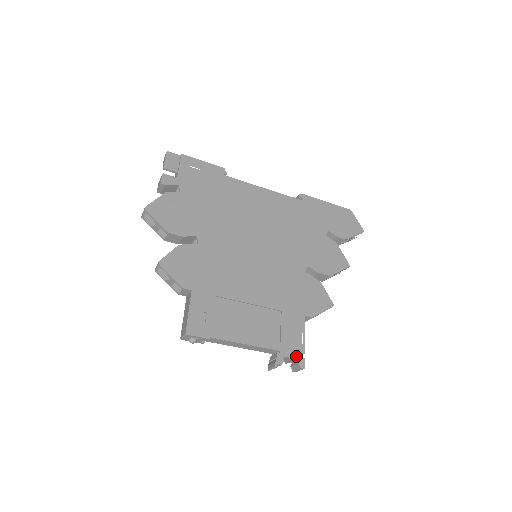
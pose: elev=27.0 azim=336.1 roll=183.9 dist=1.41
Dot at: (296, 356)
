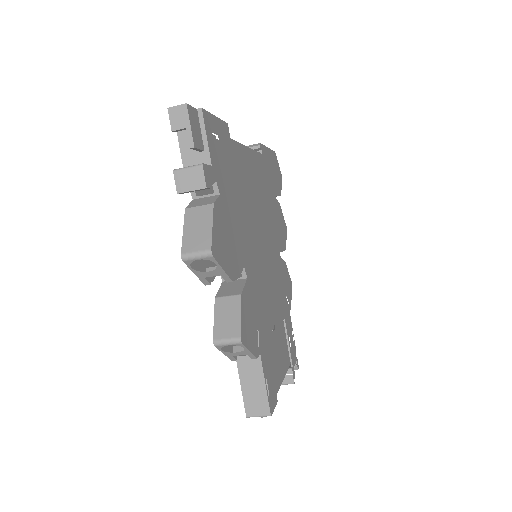
Dot at: (295, 360)
